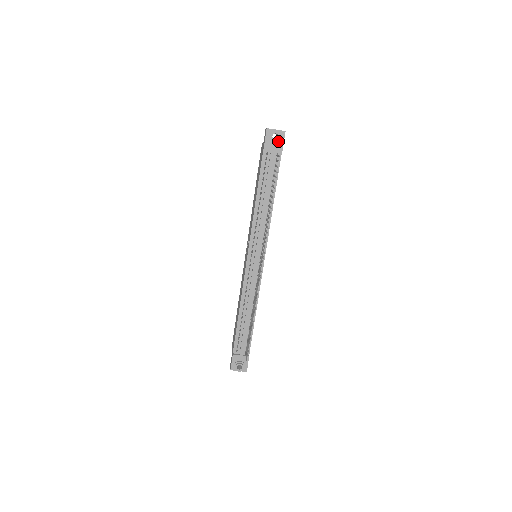
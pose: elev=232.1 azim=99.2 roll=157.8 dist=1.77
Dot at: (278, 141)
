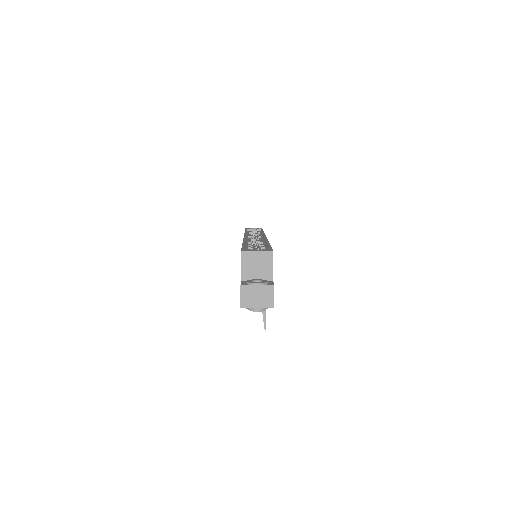
Dot at: occluded
